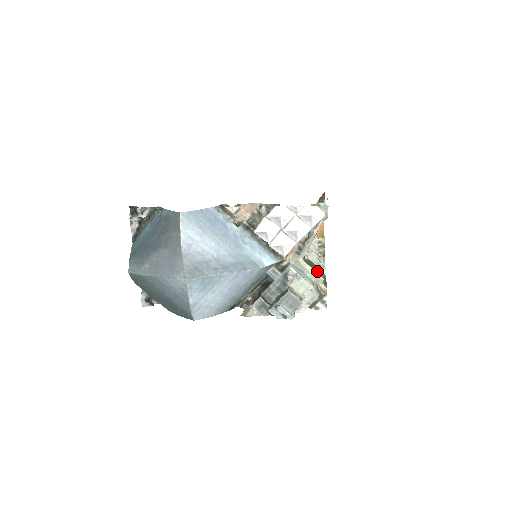
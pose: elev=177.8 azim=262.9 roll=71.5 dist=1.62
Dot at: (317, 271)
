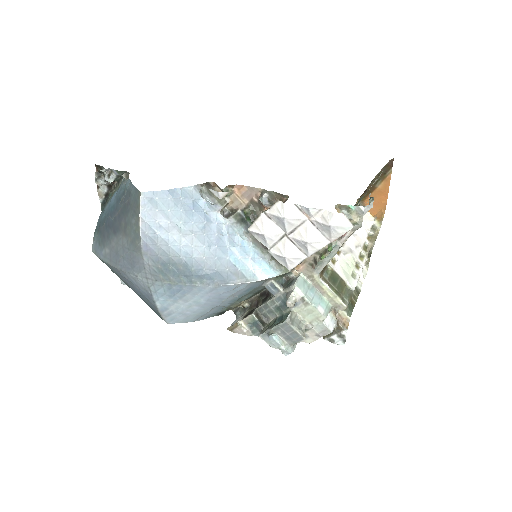
Dot at: (339, 293)
